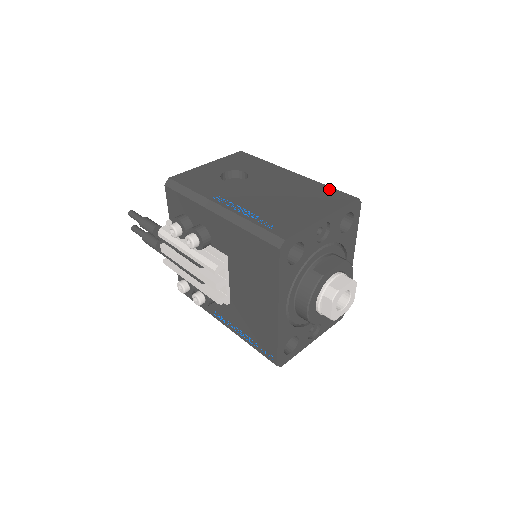
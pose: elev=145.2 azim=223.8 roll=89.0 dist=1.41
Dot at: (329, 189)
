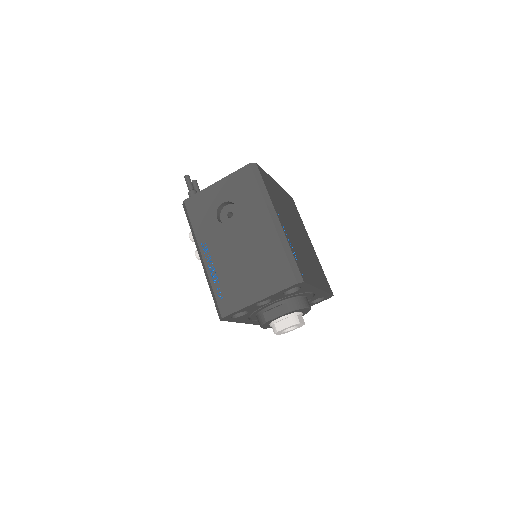
Dot at: (284, 261)
